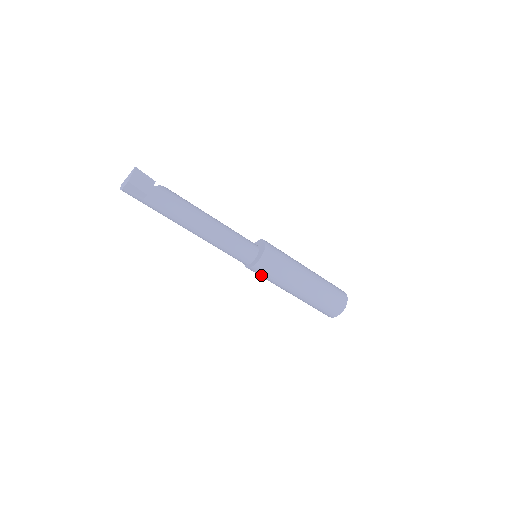
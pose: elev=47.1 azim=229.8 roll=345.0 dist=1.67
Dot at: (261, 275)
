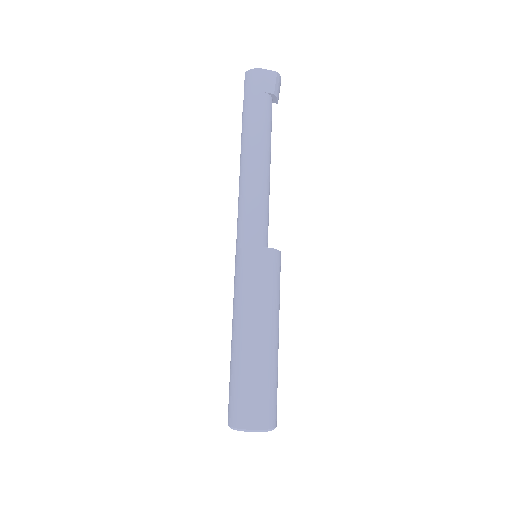
Dot at: (258, 270)
